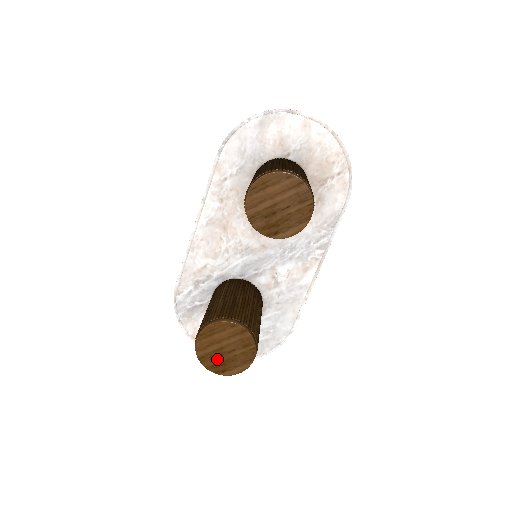
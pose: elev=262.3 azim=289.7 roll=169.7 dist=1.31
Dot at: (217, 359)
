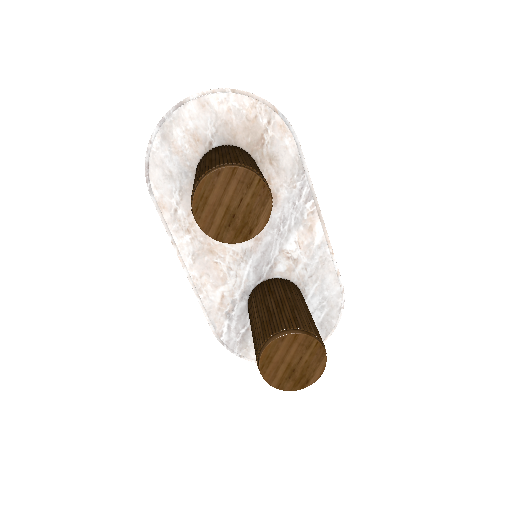
Dot at: (293, 376)
